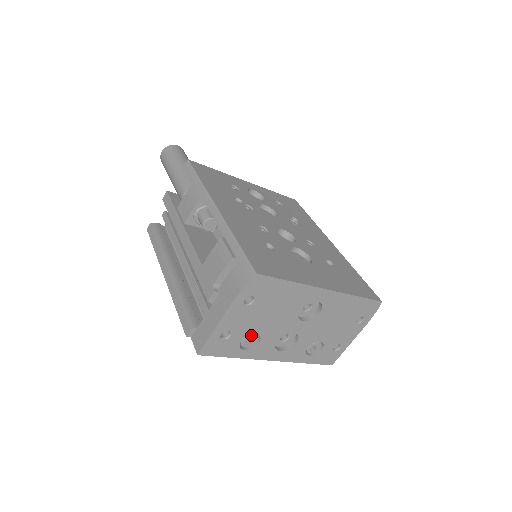
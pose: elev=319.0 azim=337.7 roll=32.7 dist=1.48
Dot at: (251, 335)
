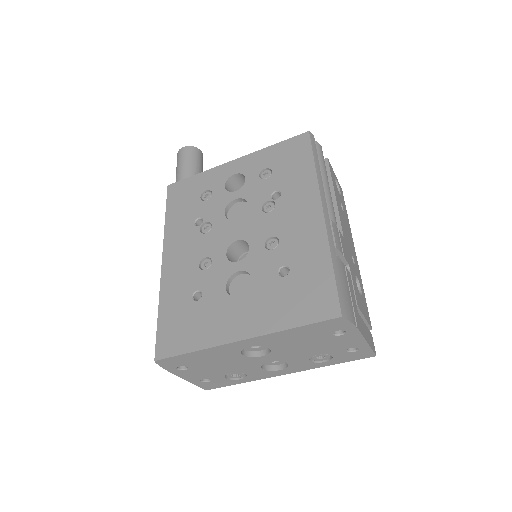
Dot at: (229, 373)
